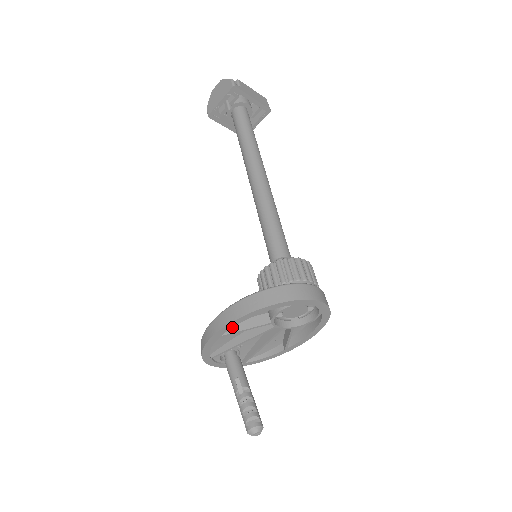
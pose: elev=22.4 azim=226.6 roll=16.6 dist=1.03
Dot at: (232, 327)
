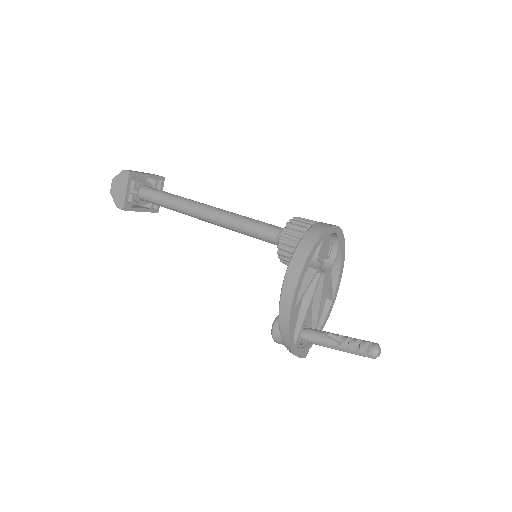
Dot at: (298, 291)
